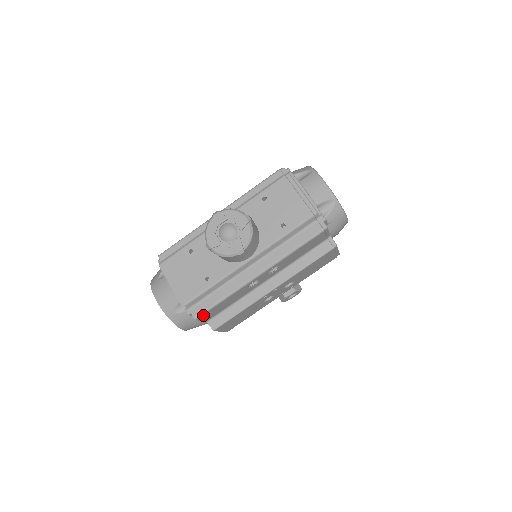
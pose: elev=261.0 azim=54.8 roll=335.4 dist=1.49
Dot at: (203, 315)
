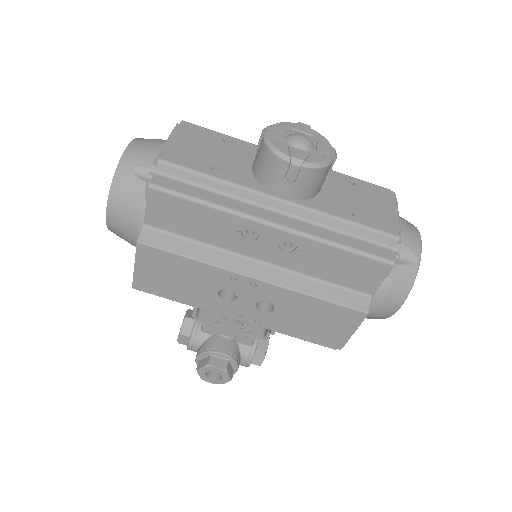
Dot at: (161, 194)
